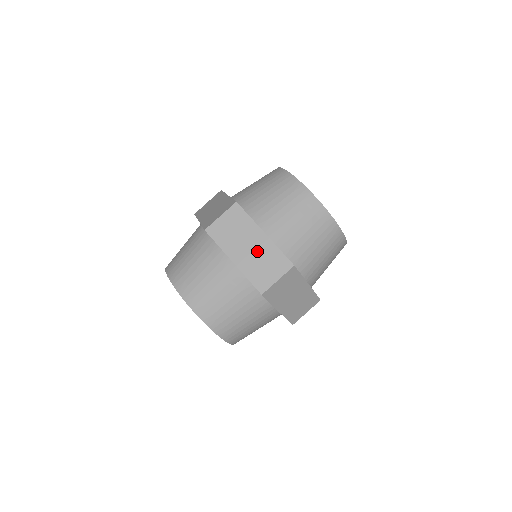
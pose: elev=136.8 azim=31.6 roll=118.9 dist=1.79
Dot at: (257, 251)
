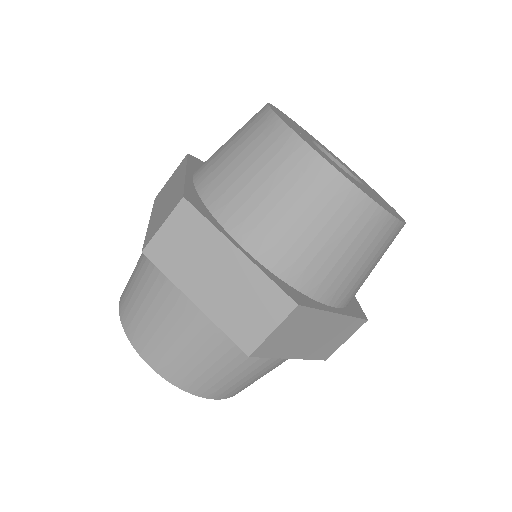
Dot at: (231, 283)
